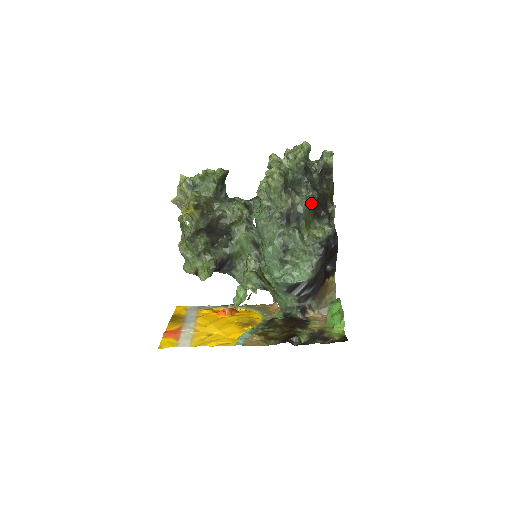
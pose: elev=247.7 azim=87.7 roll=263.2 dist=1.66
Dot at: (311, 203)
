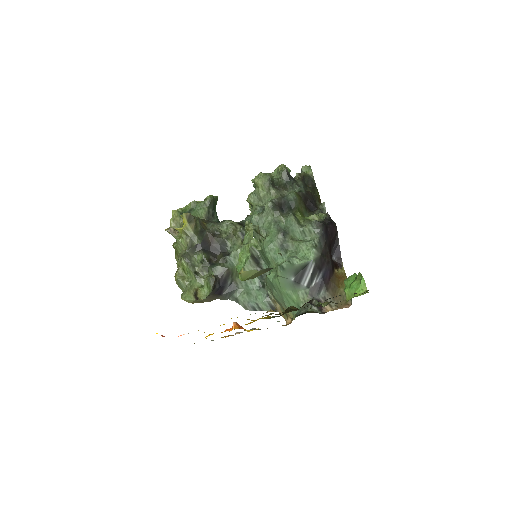
Dot at: (300, 196)
